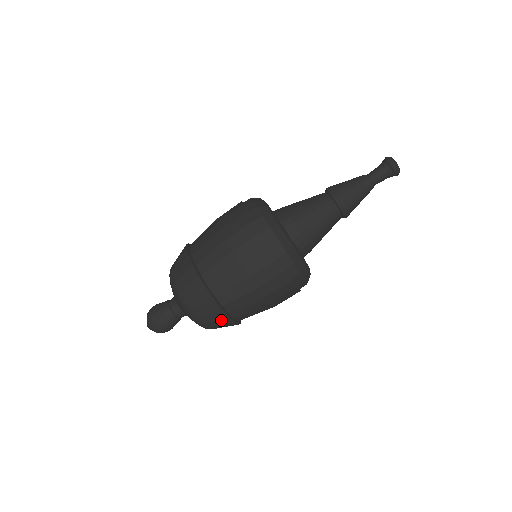
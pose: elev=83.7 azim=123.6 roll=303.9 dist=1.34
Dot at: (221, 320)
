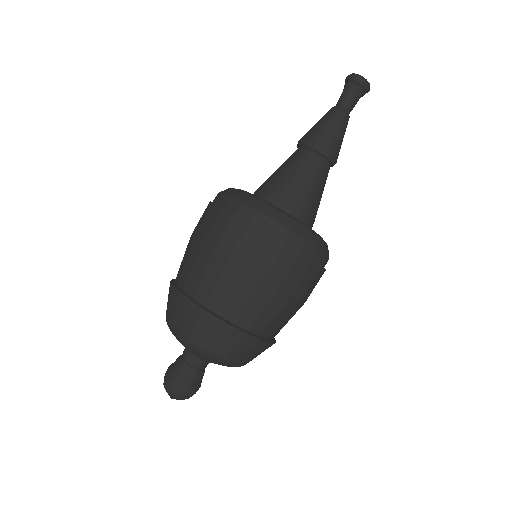
Dot at: (242, 343)
